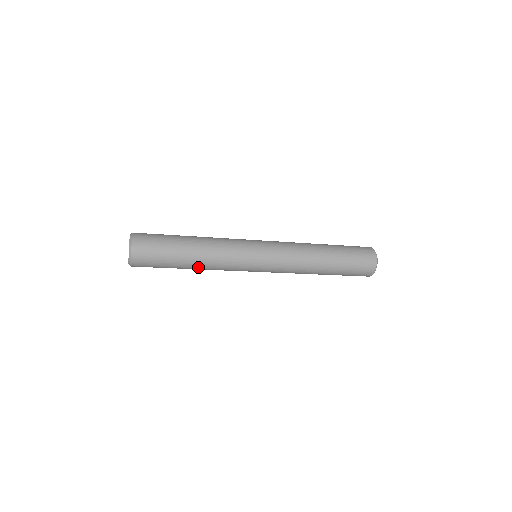
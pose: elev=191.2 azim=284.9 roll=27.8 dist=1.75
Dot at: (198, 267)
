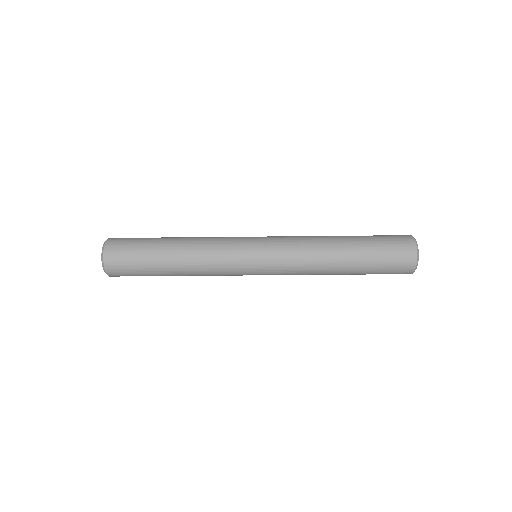
Dot at: (182, 266)
